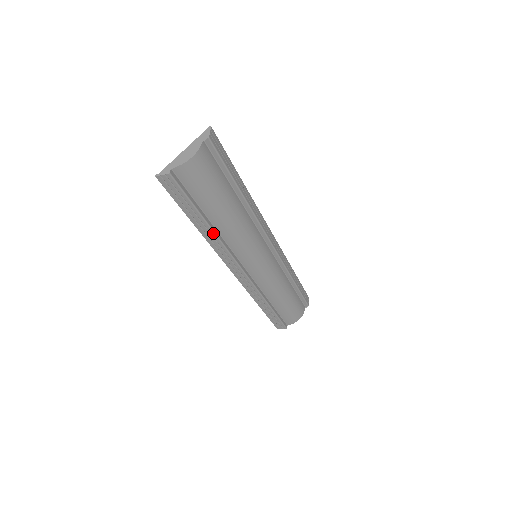
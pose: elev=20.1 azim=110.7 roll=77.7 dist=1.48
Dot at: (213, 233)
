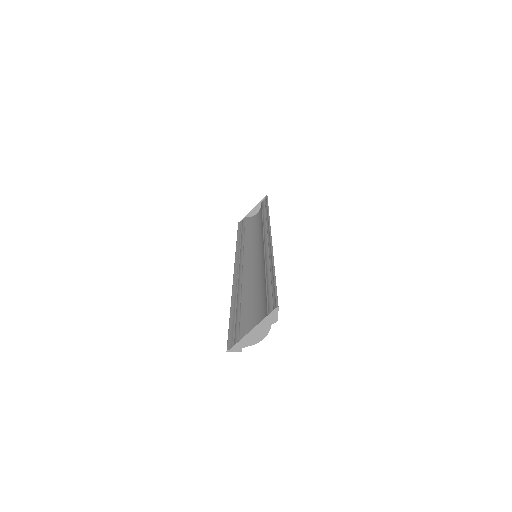
Dot at: occluded
